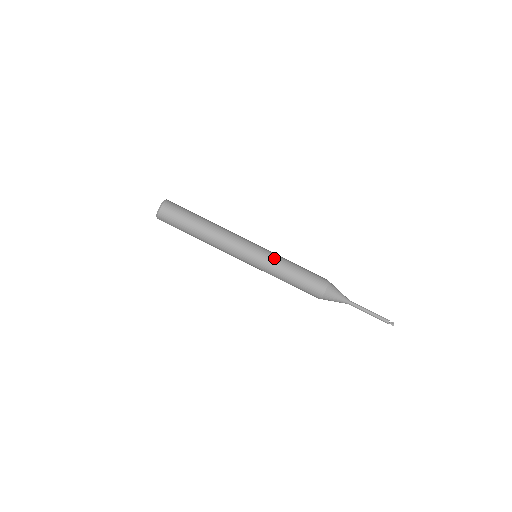
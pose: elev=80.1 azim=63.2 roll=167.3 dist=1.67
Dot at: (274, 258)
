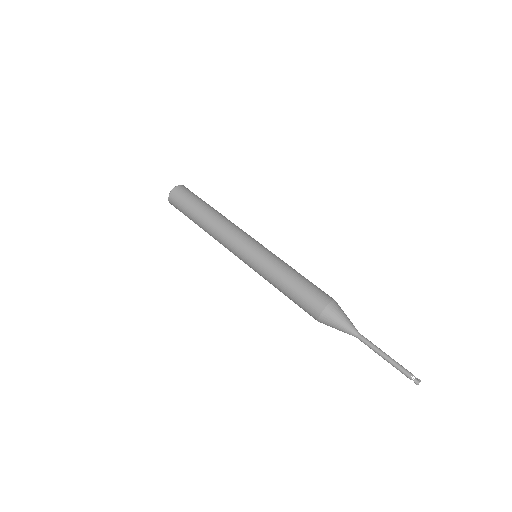
Dot at: (268, 262)
